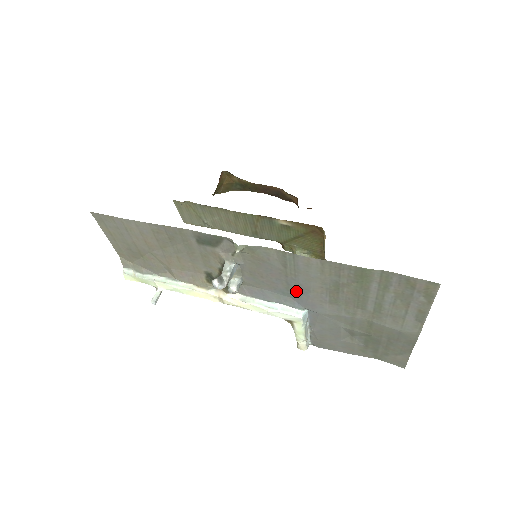
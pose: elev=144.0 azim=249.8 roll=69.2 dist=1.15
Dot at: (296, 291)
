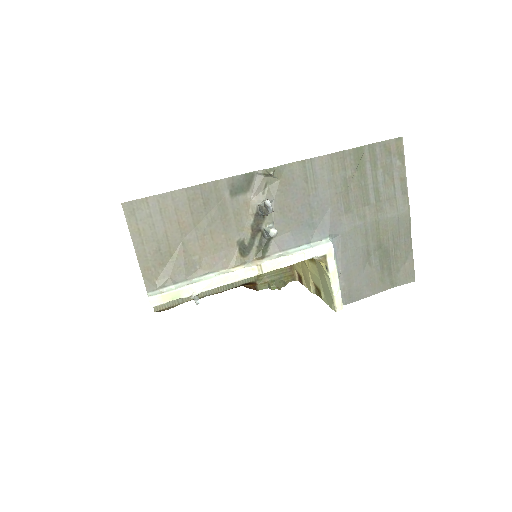
Dot at: (318, 214)
